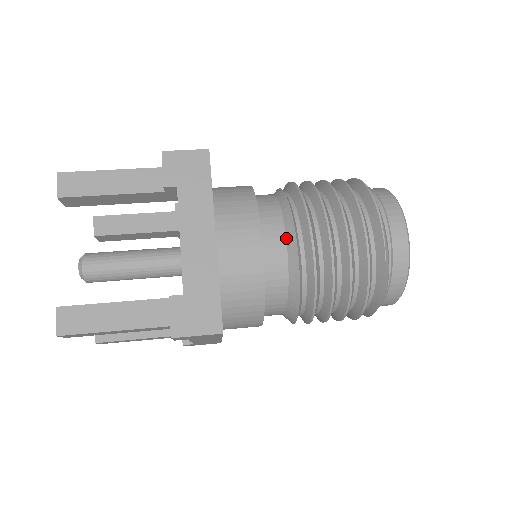
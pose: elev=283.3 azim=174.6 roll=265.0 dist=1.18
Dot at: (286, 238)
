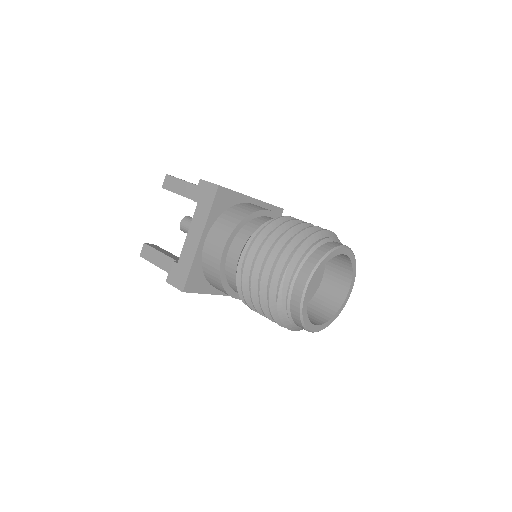
Dot at: occluded
